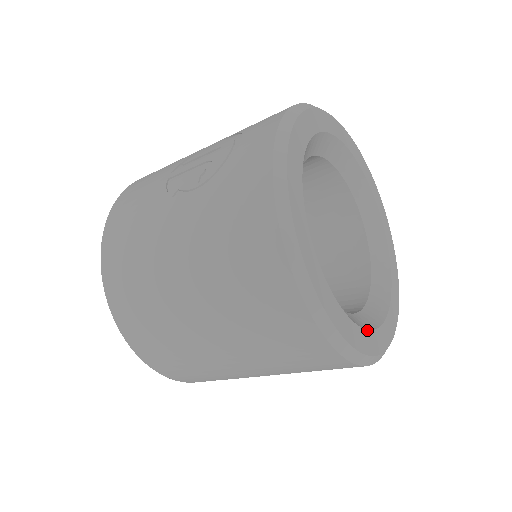
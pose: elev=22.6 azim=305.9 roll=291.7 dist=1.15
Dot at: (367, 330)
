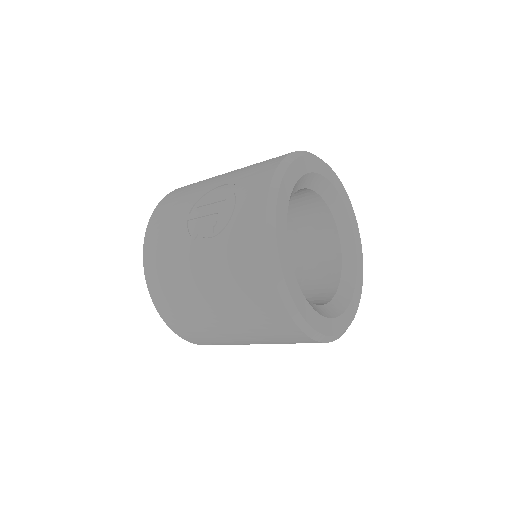
Dot at: (337, 317)
